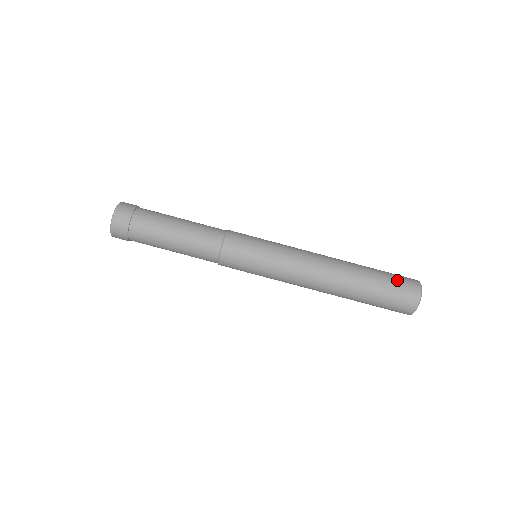
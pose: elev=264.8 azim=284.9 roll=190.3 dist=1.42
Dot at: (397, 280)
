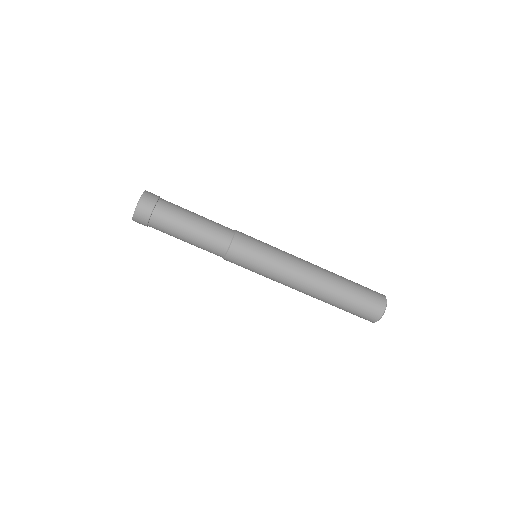
Dot at: (367, 303)
